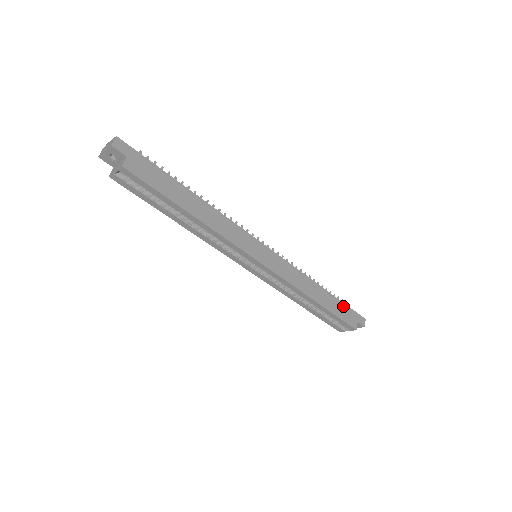
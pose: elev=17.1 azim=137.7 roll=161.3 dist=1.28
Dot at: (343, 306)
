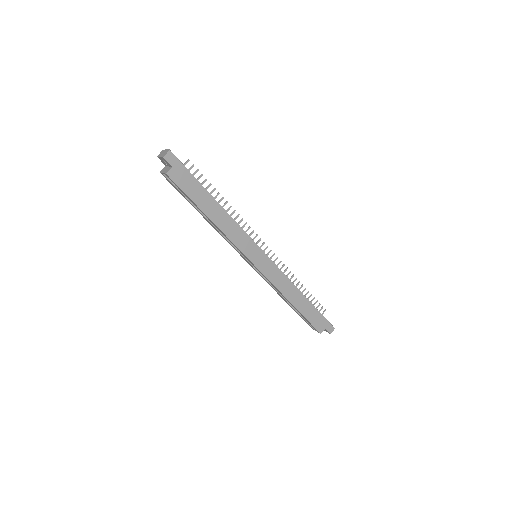
Dot at: (317, 313)
